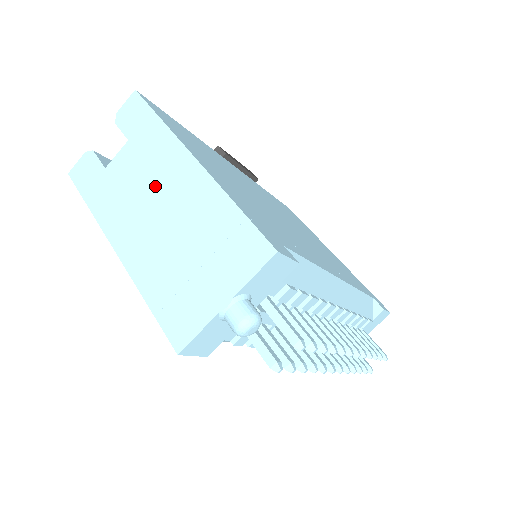
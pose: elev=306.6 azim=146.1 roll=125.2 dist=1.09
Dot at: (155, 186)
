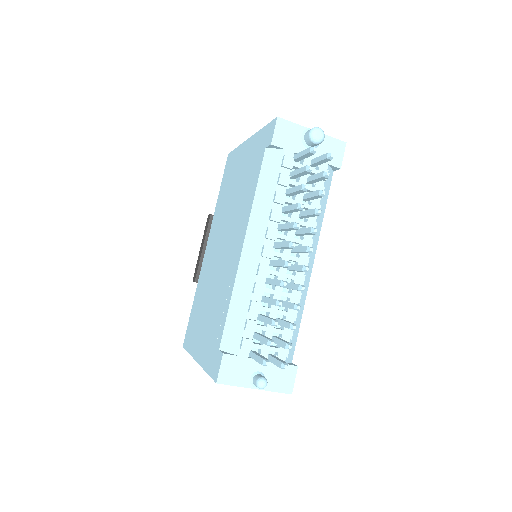
Dot at: occluded
